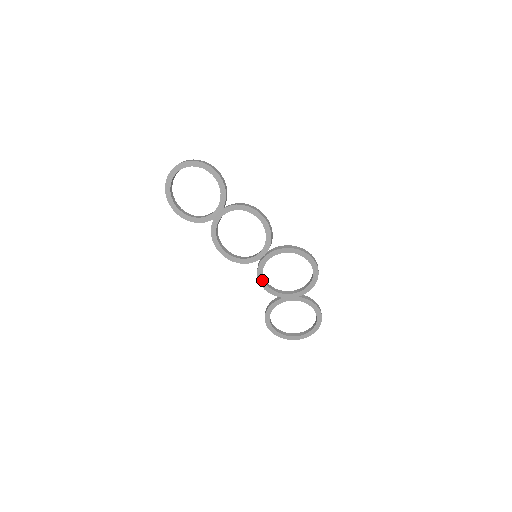
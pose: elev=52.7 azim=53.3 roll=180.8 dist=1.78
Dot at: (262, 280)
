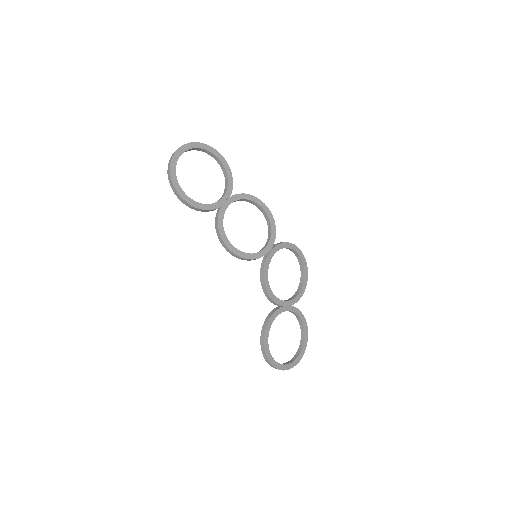
Dot at: (267, 281)
